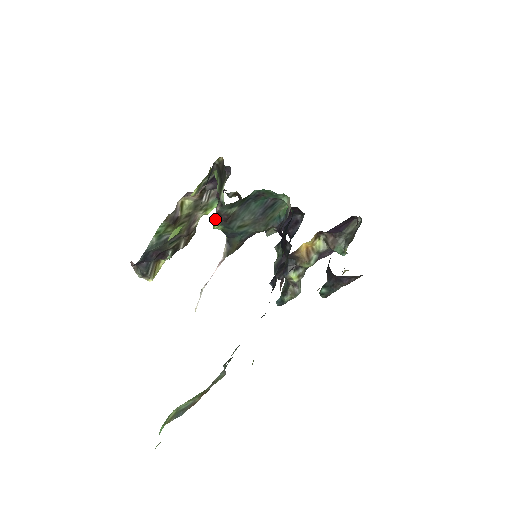
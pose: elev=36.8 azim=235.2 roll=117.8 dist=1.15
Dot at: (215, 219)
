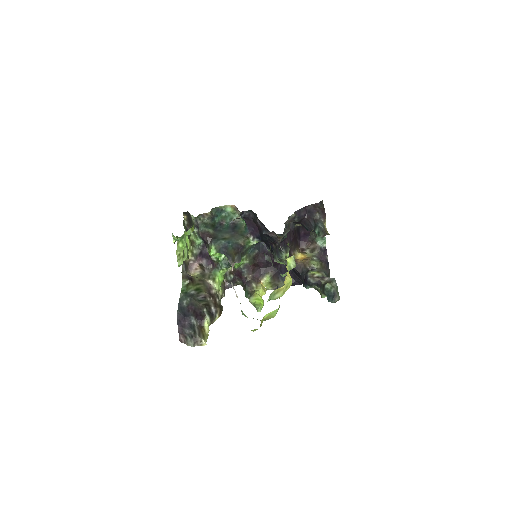
Dot at: (208, 250)
